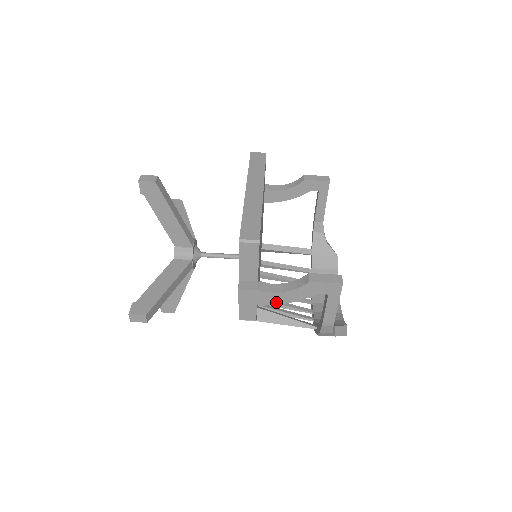
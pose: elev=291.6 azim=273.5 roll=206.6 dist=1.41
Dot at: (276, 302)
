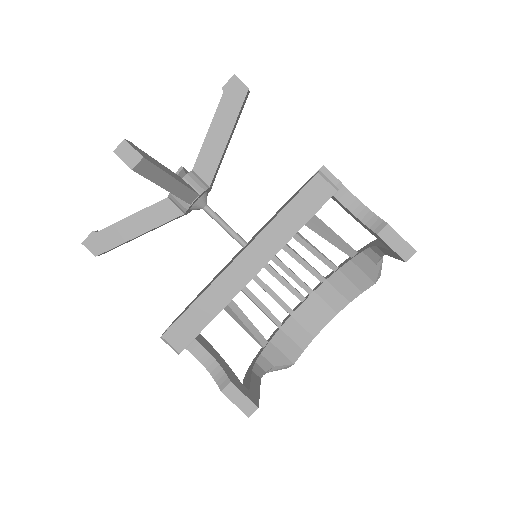
Dot at: occluded
